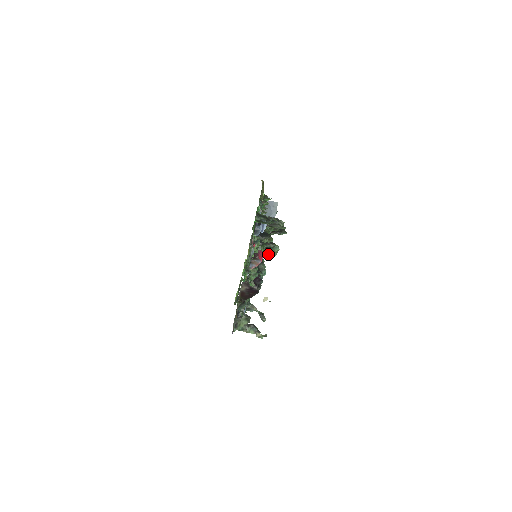
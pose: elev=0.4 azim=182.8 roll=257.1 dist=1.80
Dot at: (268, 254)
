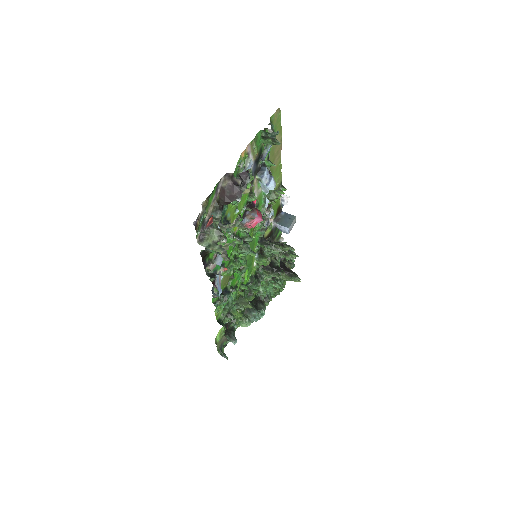
Dot at: (267, 196)
